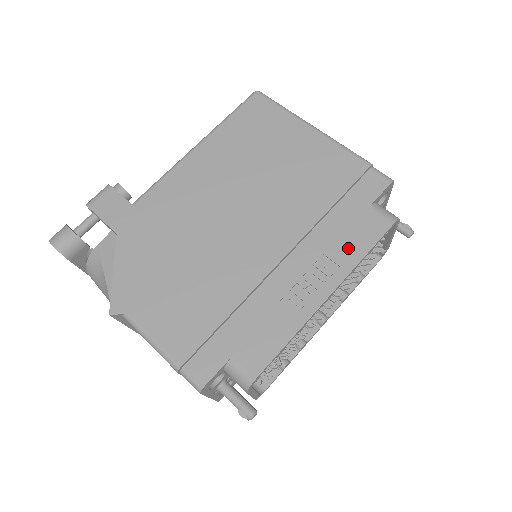
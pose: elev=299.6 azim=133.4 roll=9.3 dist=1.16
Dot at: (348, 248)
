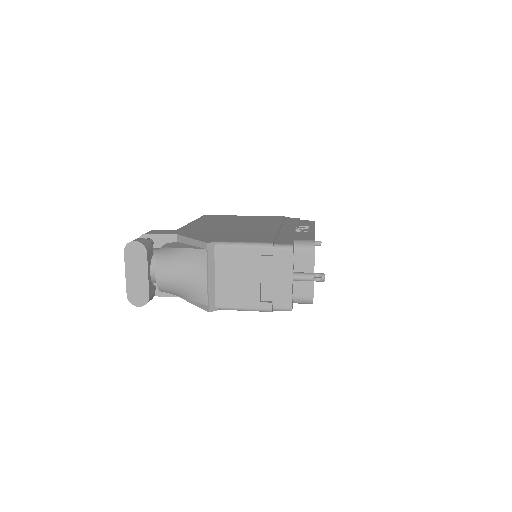
Dot at: (305, 224)
